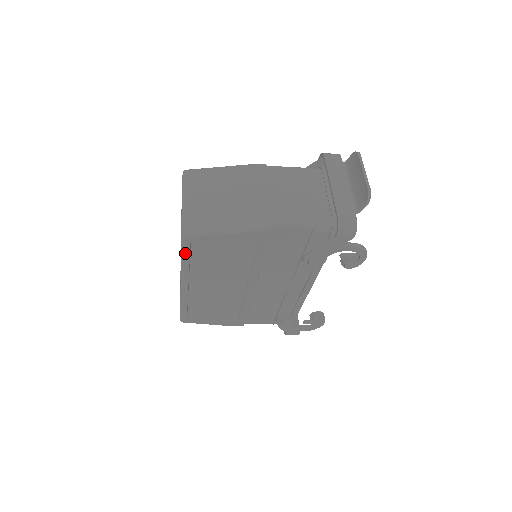
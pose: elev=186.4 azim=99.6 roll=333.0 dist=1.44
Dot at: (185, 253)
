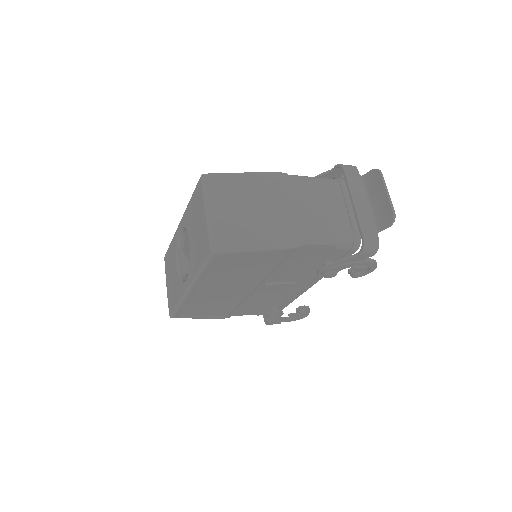
Dot at: (207, 266)
